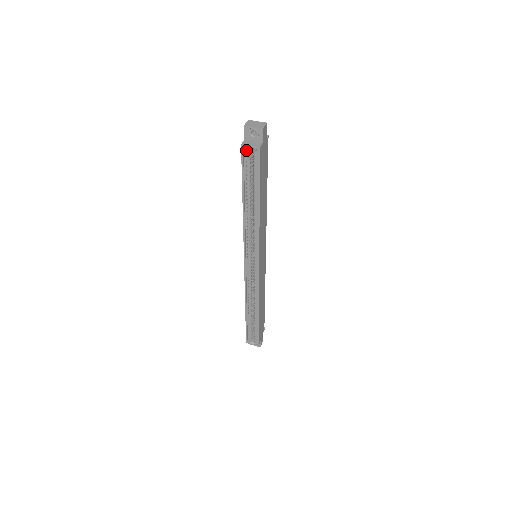
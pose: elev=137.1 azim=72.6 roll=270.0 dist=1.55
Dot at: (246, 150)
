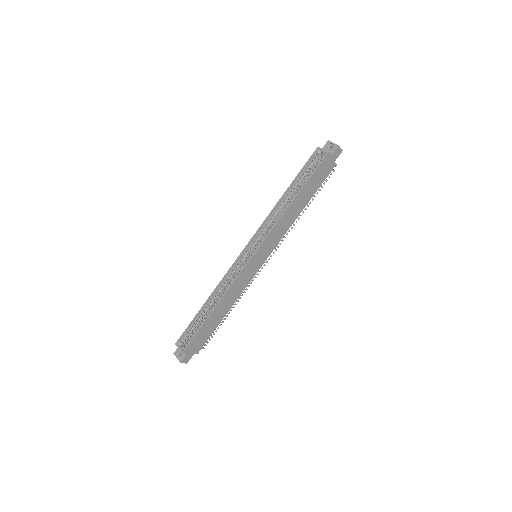
Dot at: (318, 151)
